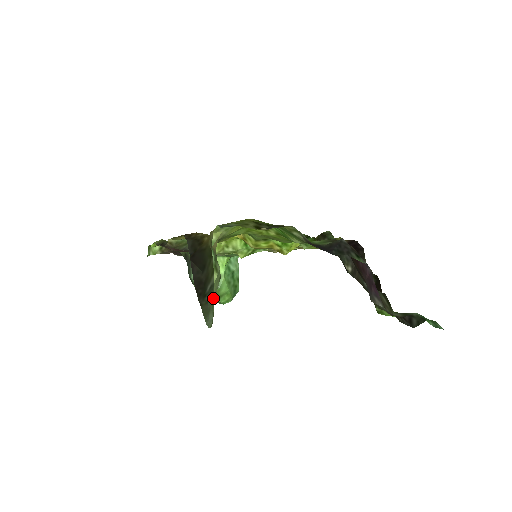
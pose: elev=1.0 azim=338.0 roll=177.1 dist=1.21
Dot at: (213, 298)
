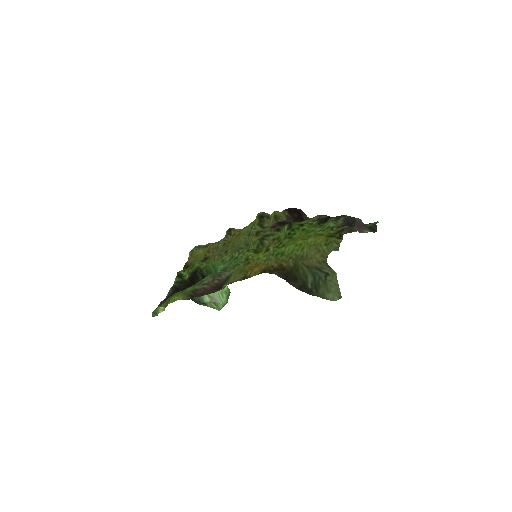
Dot at: (337, 285)
